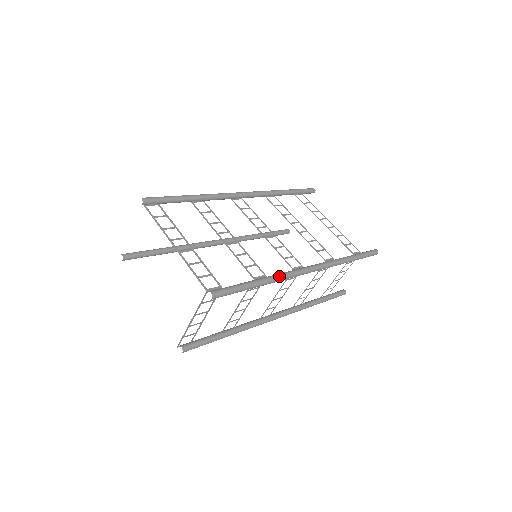
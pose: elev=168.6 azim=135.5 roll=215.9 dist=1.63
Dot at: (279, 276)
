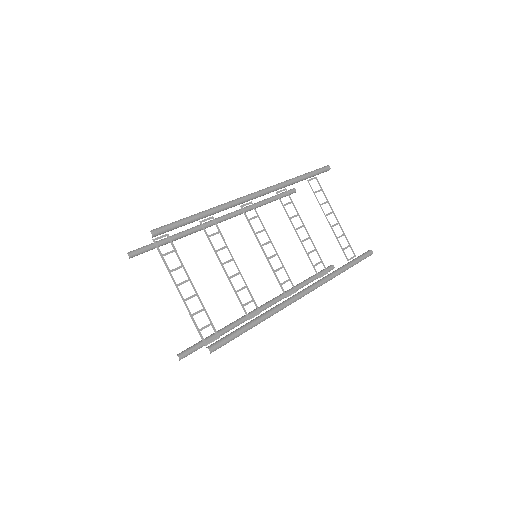
Dot at: (272, 313)
